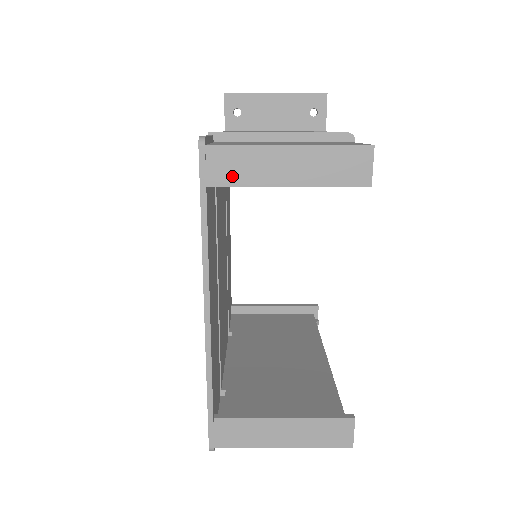
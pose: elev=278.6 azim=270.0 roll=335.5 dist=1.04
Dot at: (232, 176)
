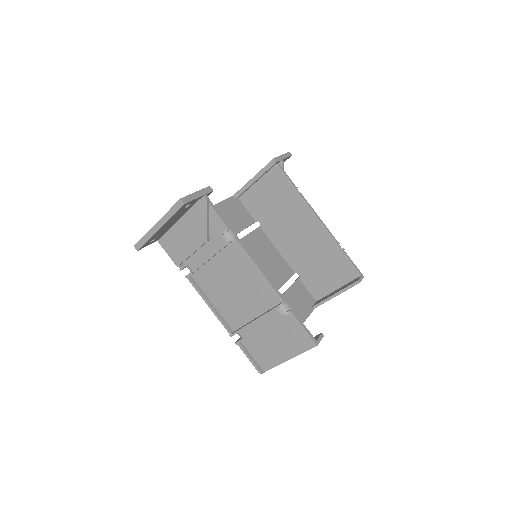
Dot at: occluded
